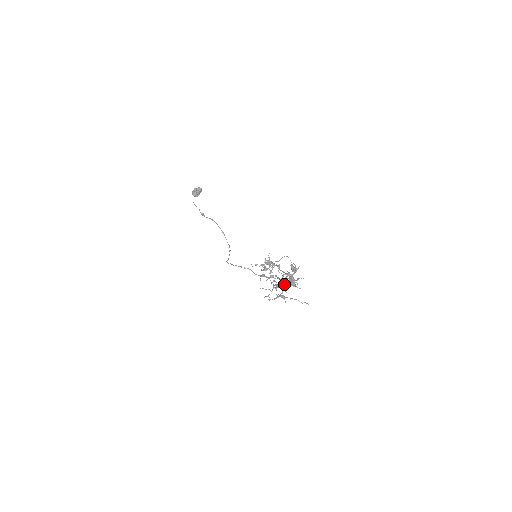
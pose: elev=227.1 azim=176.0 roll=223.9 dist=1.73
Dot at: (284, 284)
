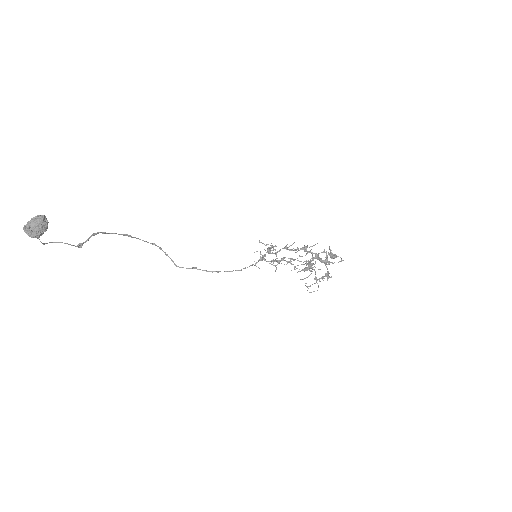
Dot at: occluded
